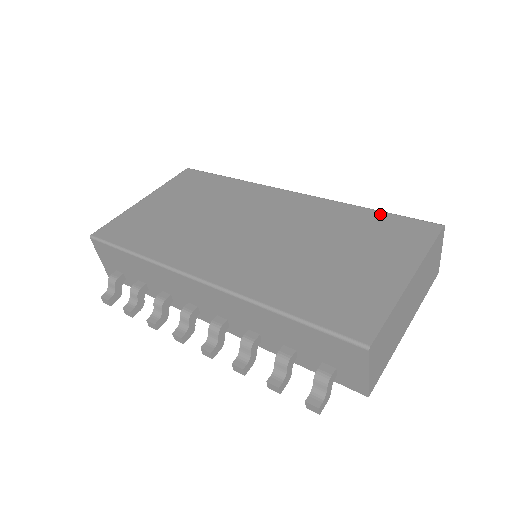
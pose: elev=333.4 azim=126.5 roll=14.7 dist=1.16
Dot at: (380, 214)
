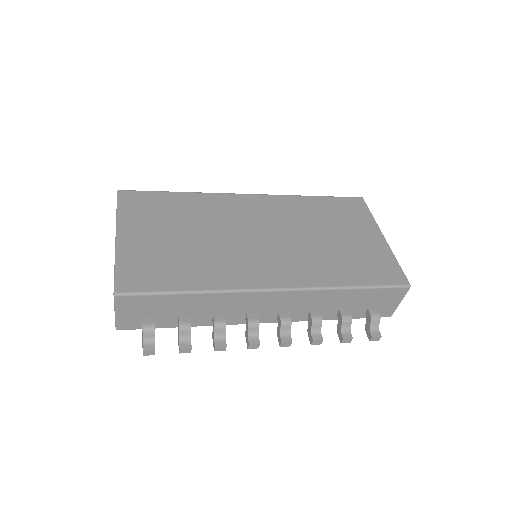
Dot at: (325, 199)
